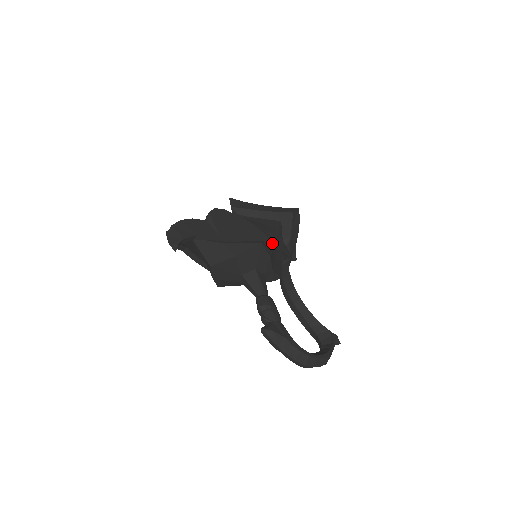
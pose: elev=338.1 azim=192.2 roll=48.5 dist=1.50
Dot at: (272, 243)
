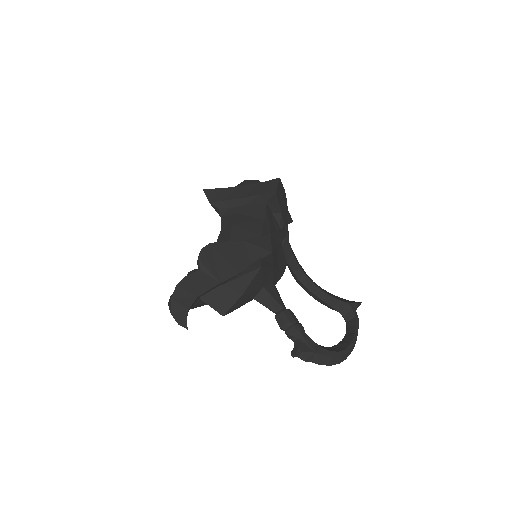
Dot at: occluded
